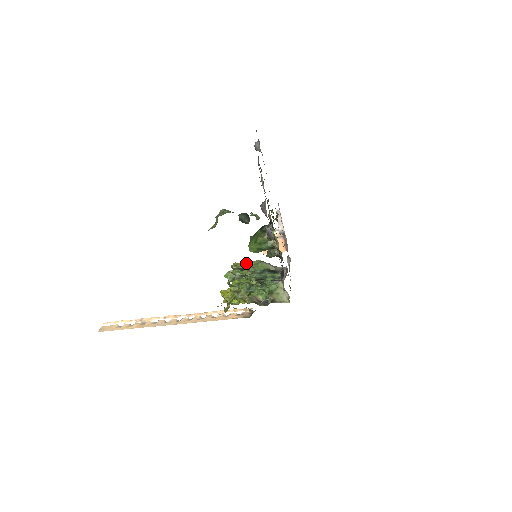
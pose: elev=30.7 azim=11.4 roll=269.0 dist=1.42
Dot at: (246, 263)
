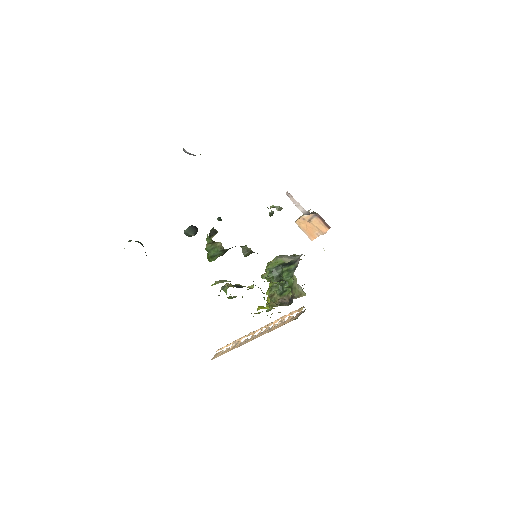
Dot at: (268, 263)
